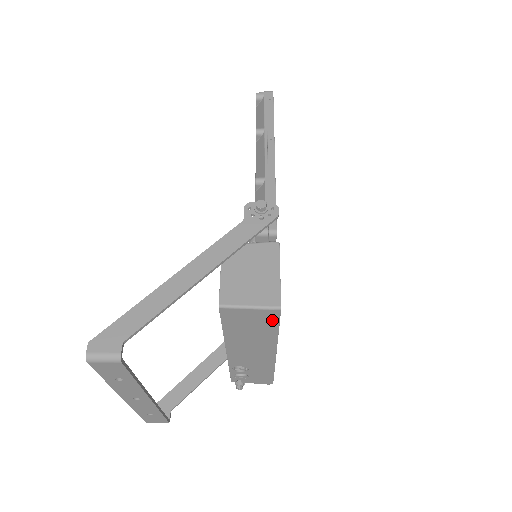
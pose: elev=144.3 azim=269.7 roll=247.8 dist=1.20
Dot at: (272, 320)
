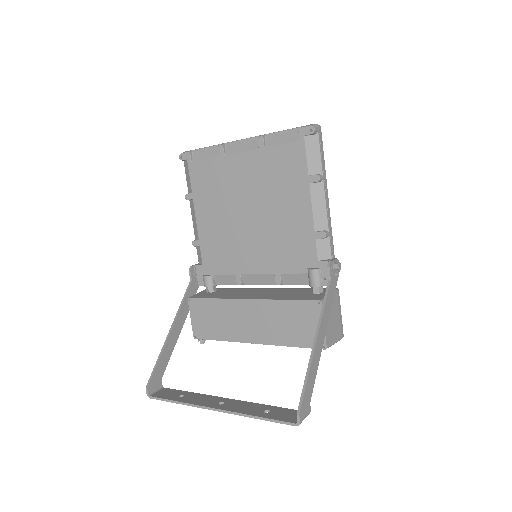
Dot at: occluded
